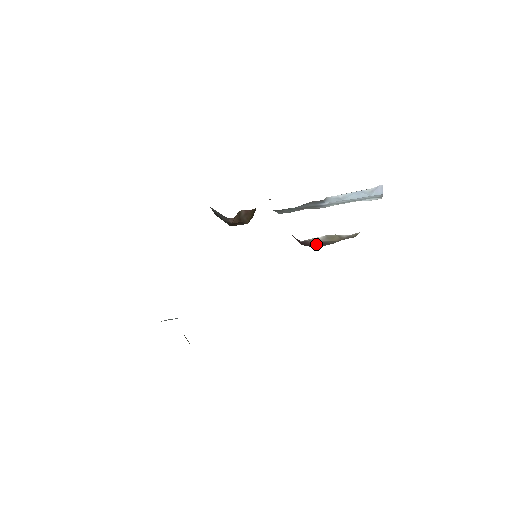
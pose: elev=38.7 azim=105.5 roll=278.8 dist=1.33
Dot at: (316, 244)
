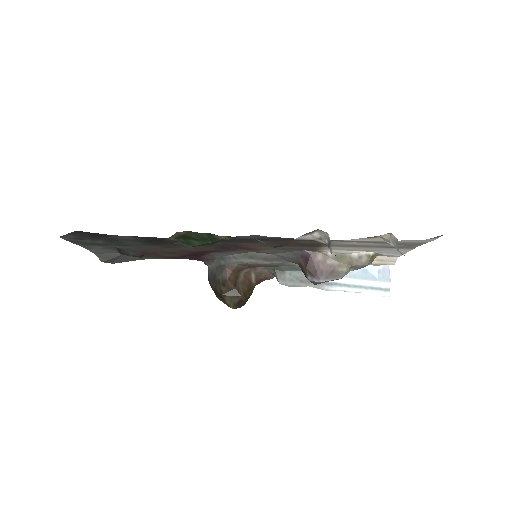
Dot at: (323, 270)
